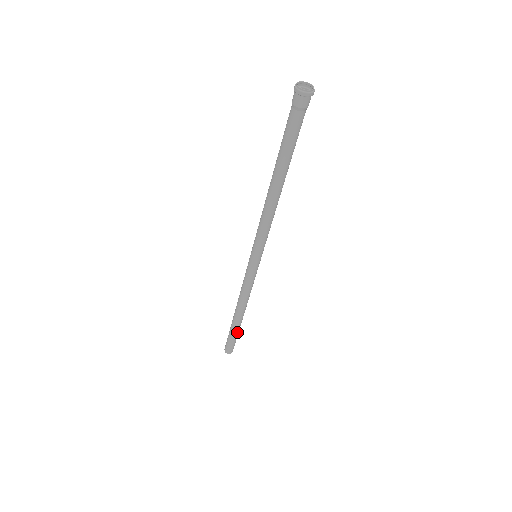
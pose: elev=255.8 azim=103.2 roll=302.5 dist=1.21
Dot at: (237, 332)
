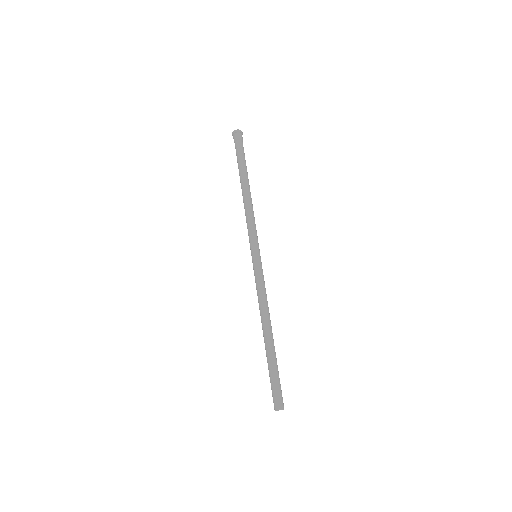
Dot at: (275, 364)
